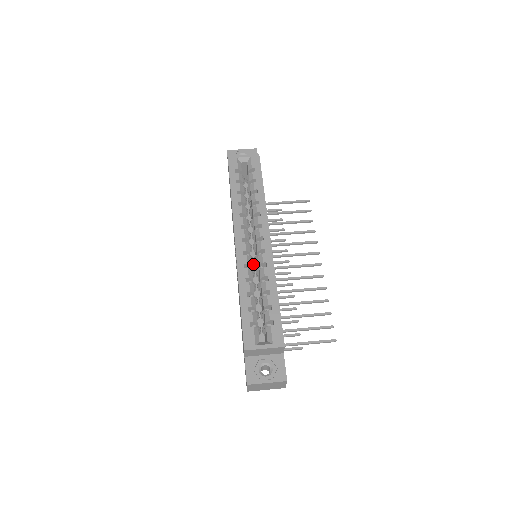
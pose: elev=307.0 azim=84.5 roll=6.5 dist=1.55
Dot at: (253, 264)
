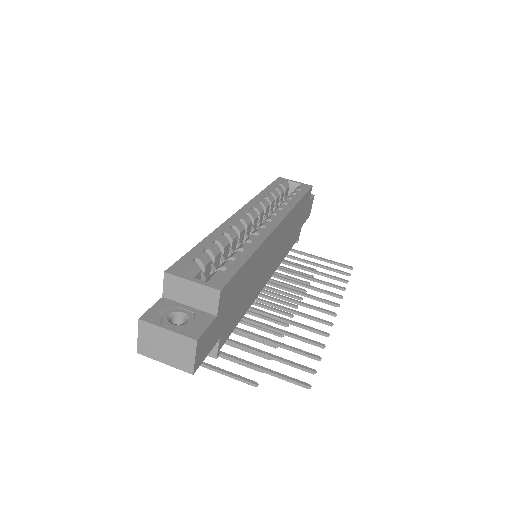
Dot at: occluded
